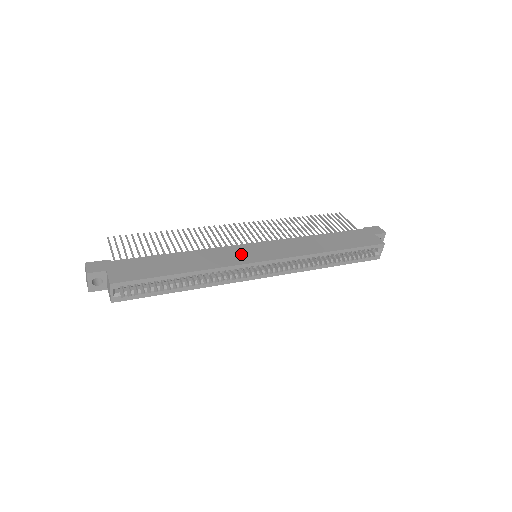
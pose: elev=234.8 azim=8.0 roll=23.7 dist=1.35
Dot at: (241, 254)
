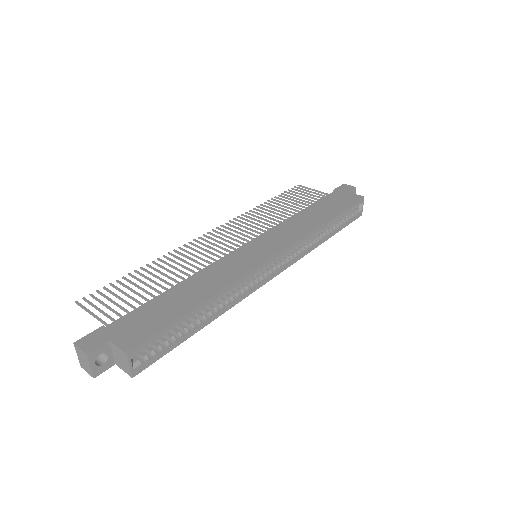
Dot at: (245, 259)
